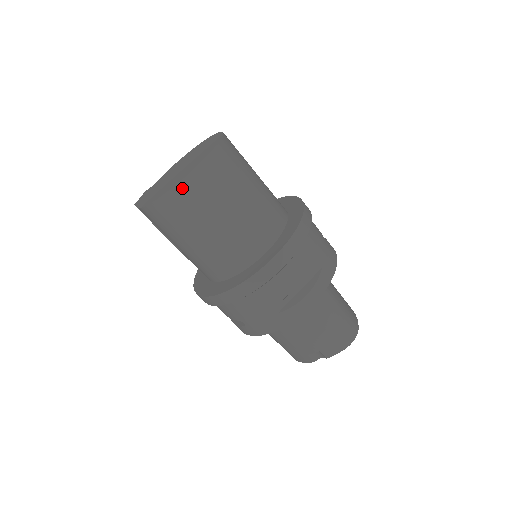
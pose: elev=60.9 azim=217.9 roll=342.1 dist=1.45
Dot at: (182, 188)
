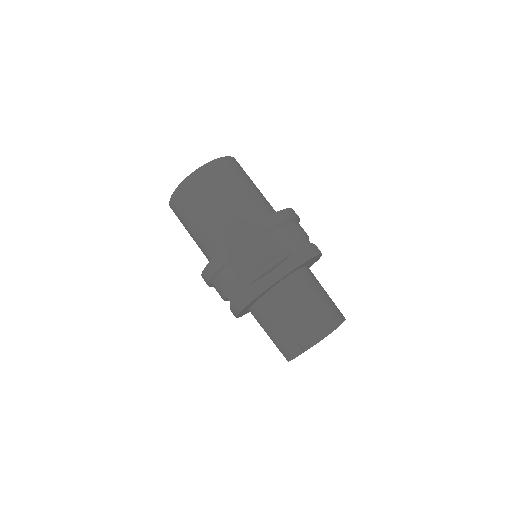
Dot at: (187, 182)
